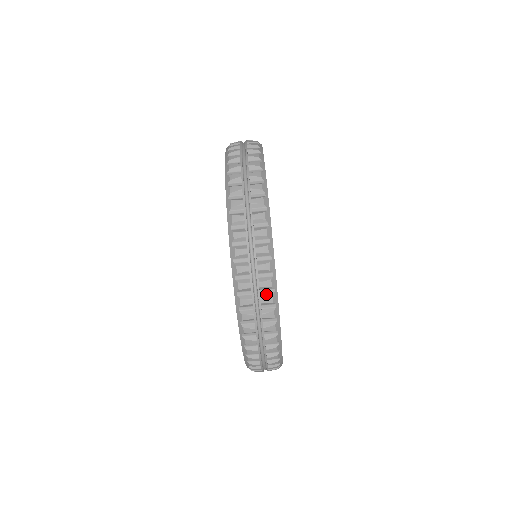
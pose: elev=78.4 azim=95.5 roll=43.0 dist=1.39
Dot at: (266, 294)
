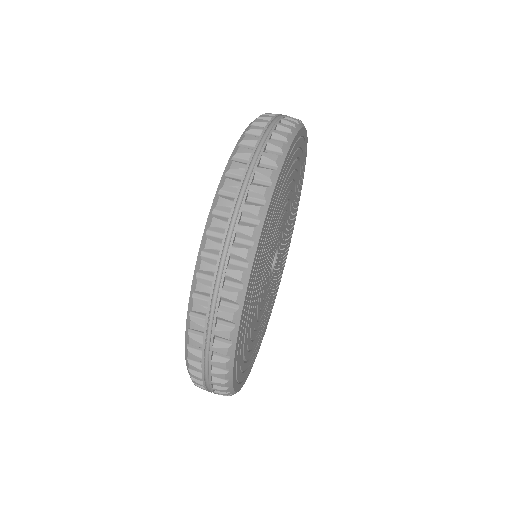
Dot at: (223, 327)
